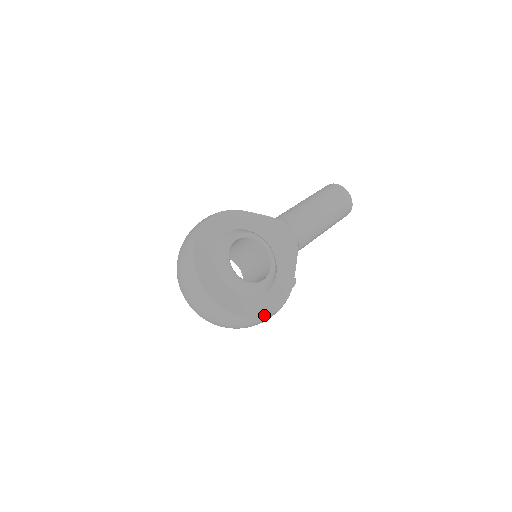
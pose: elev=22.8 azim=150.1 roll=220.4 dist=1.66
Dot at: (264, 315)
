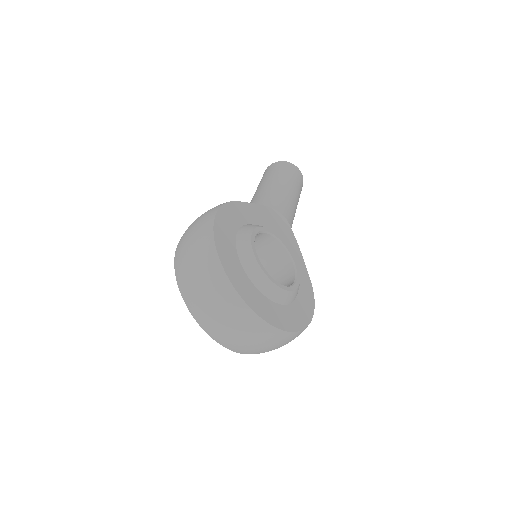
Dot at: (308, 322)
